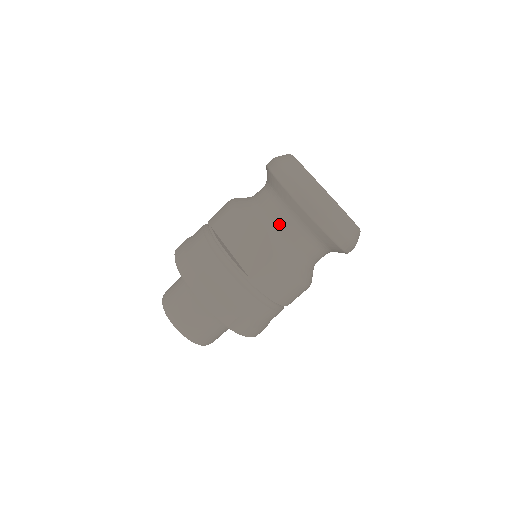
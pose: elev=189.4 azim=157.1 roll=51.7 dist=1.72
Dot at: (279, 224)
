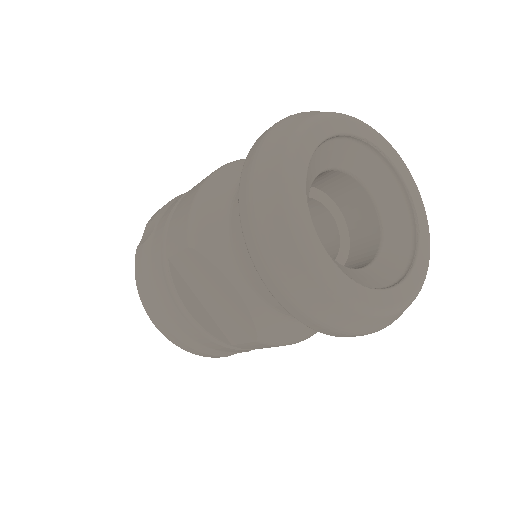
Dot at: (265, 297)
